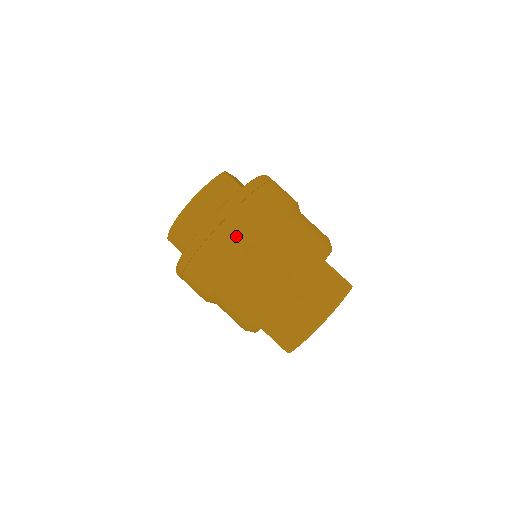
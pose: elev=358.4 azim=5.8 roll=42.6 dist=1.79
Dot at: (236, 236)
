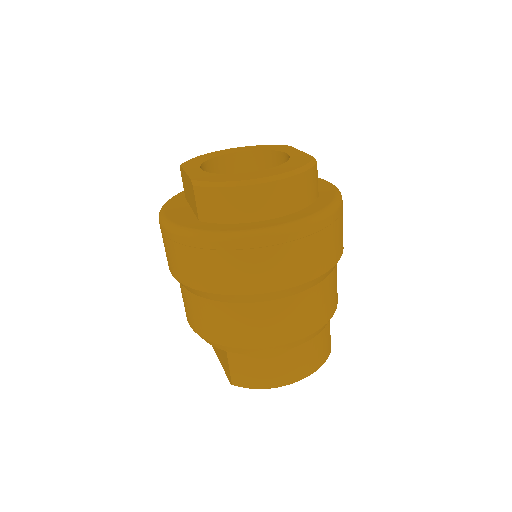
Dot at: (300, 264)
